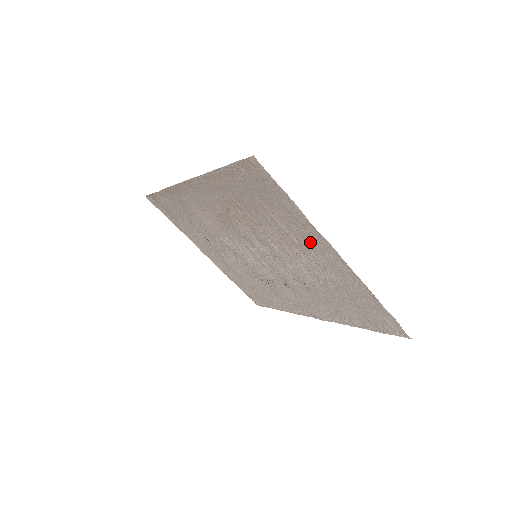
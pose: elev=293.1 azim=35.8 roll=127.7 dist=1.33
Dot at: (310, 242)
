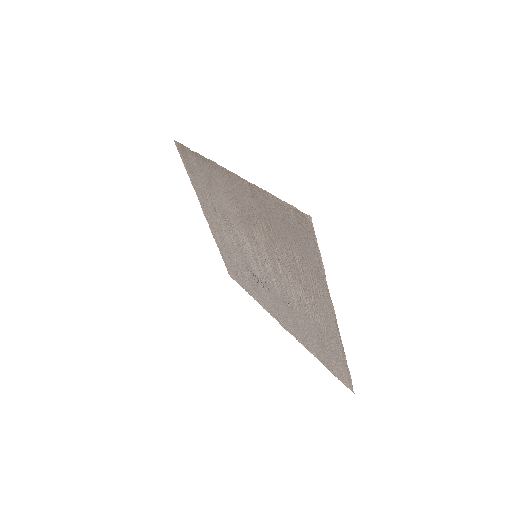
Dot at: (316, 291)
